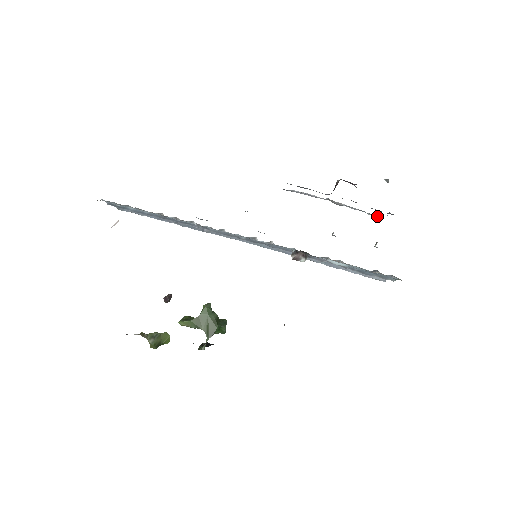
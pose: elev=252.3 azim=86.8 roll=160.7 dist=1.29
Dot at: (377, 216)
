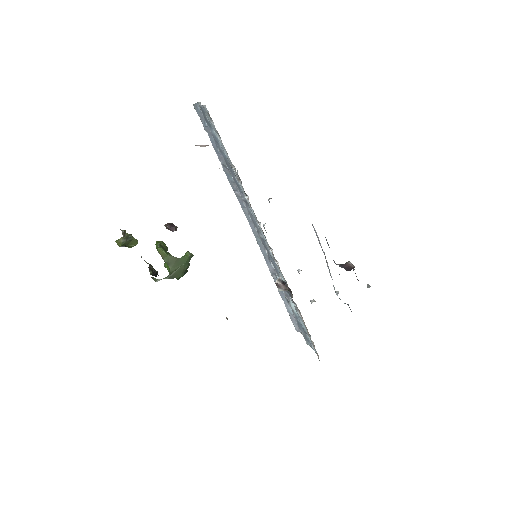
Dot at: (336, 291)
